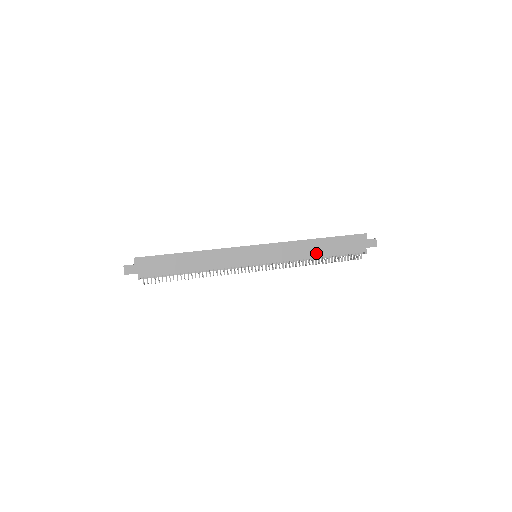
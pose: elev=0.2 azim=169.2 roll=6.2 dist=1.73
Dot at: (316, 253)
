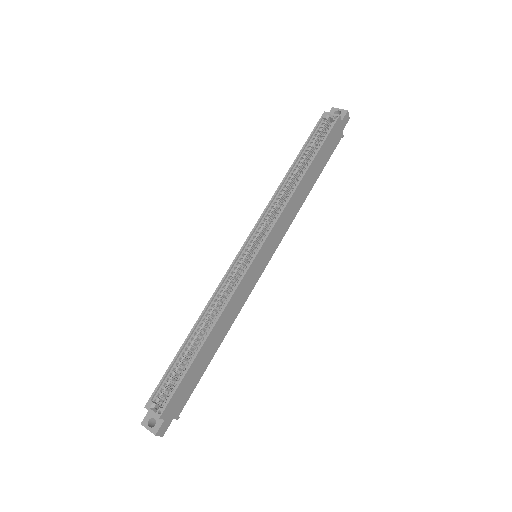
Dot at: (307, 190)
